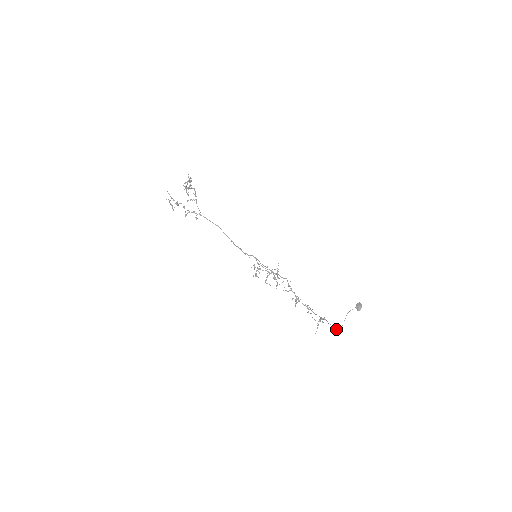
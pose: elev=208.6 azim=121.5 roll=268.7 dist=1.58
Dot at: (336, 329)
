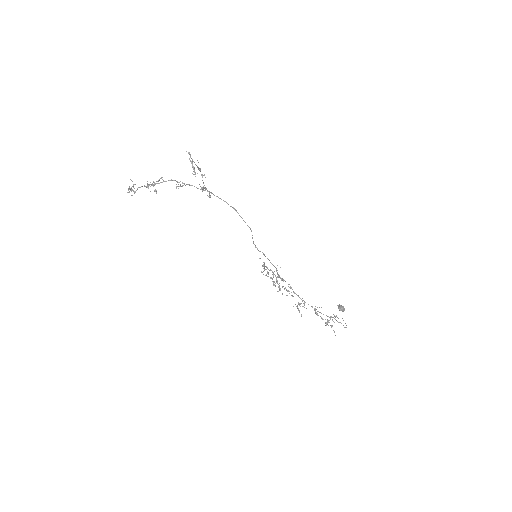
Dot at: (345, 327)
